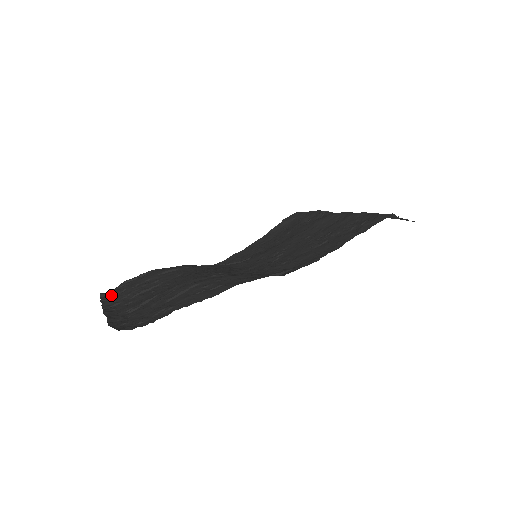
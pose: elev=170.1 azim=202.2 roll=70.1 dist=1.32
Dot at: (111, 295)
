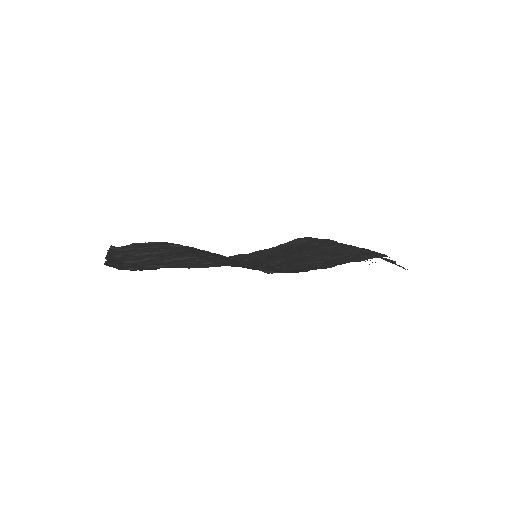
Dot at: (119, 249)
